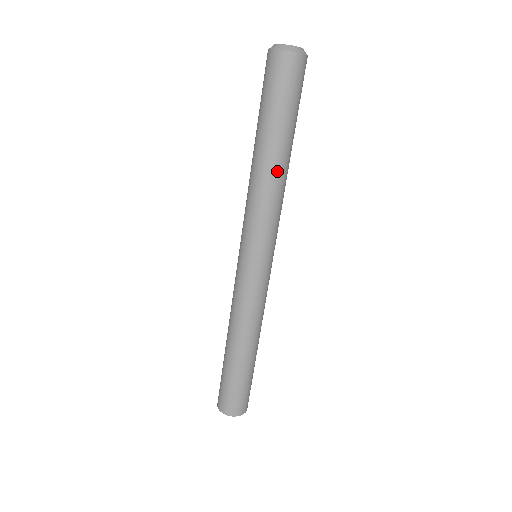
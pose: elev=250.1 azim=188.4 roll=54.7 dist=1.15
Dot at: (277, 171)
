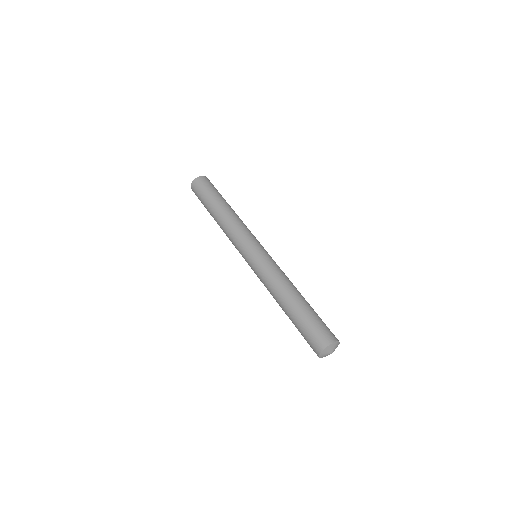
Dot at: (229, 212)
